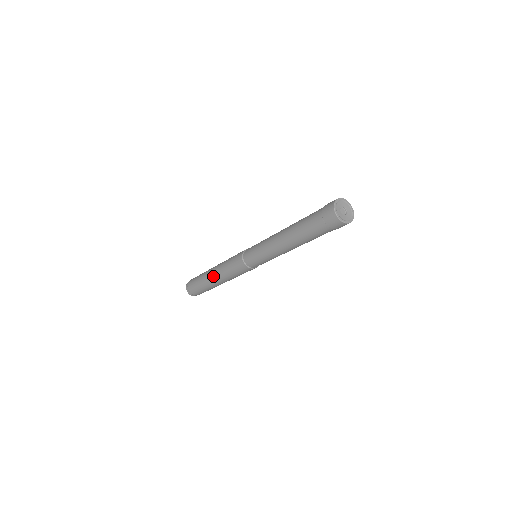
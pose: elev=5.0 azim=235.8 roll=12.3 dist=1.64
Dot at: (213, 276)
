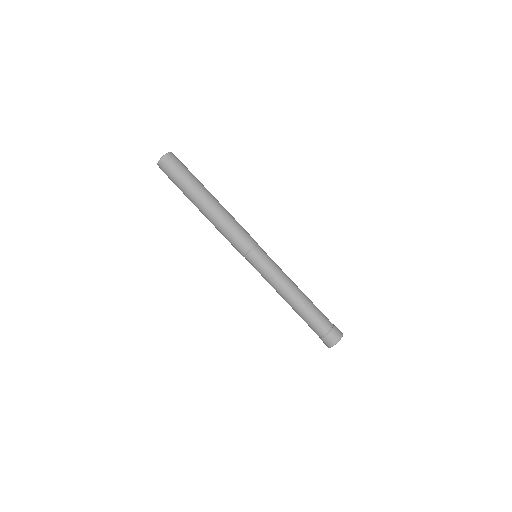
Dot at: (208, 208)
